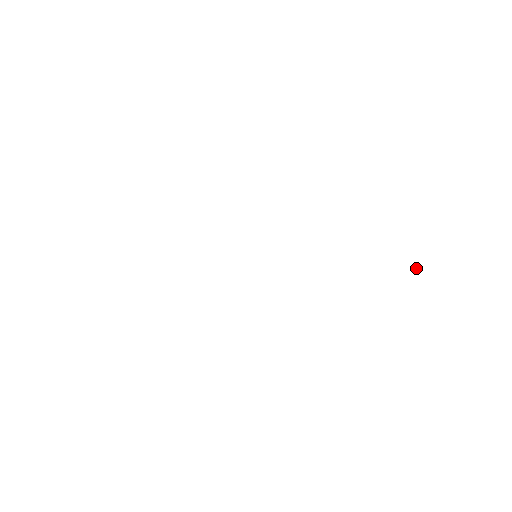
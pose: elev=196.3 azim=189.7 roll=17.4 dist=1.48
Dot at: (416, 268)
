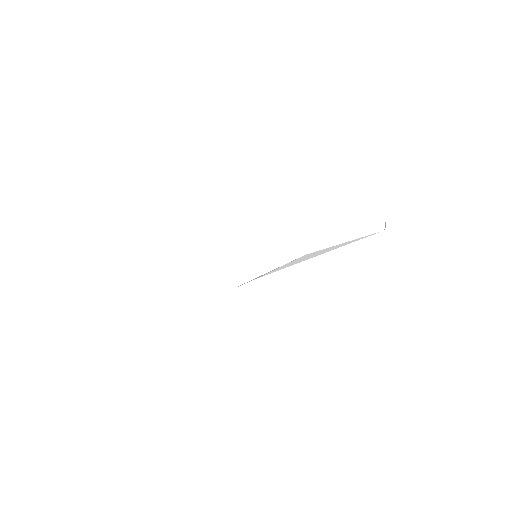
Dot at: occluded
